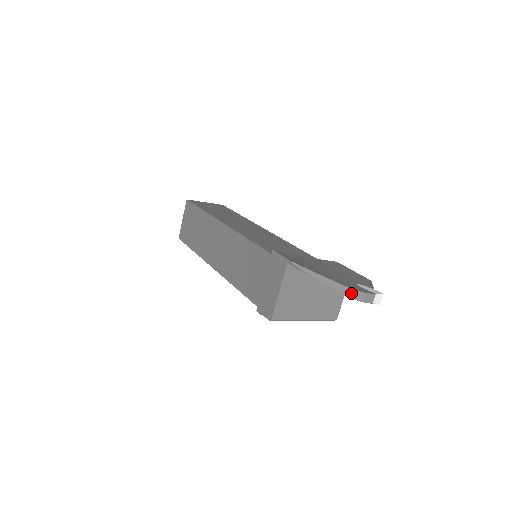
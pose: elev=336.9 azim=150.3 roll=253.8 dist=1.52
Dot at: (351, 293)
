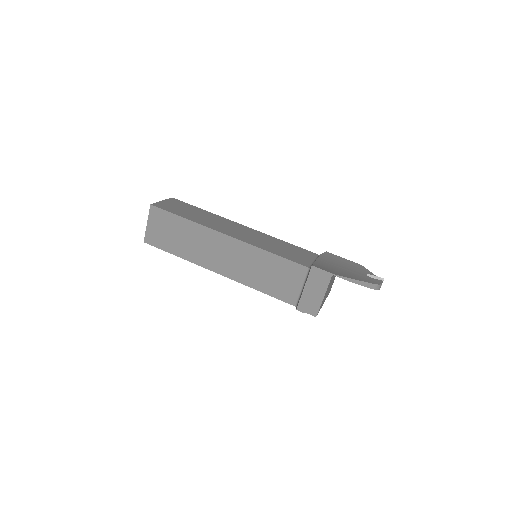
Dot at: (376, 287)
